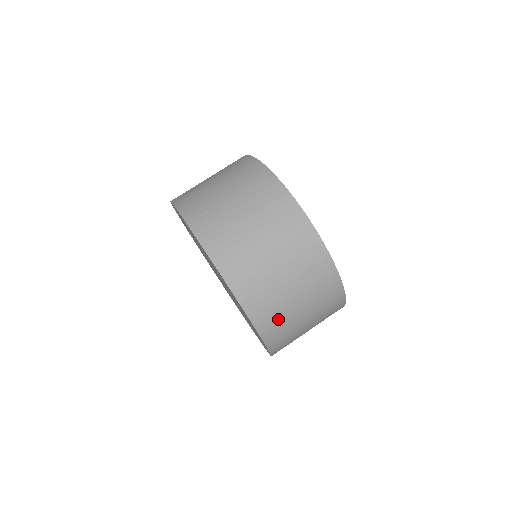
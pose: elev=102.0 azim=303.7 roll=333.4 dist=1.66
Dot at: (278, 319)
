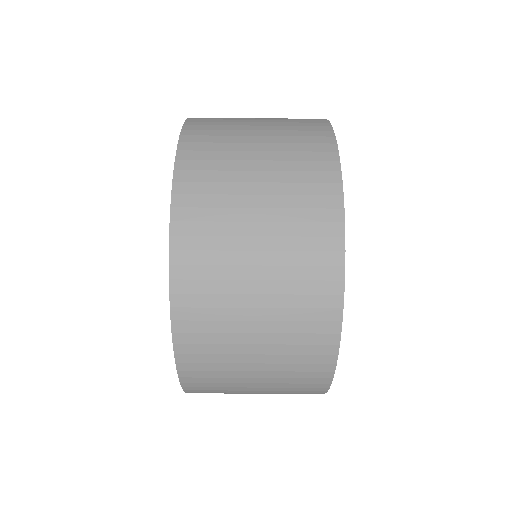
Dot at: (220, 392)
